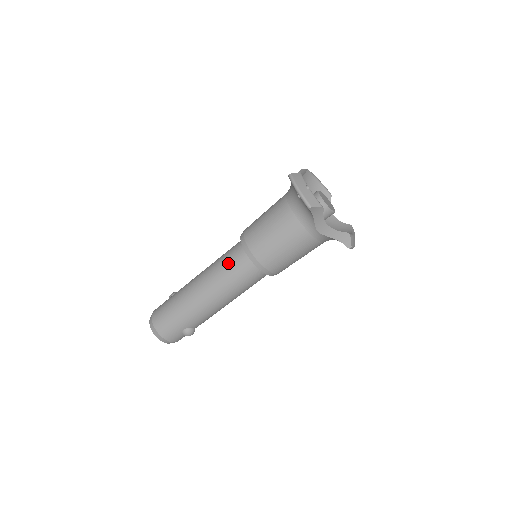
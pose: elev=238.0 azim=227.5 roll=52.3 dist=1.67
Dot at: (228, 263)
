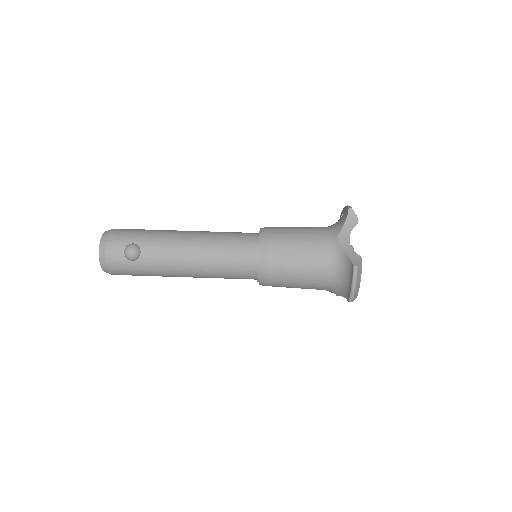
Dot at: occluded
